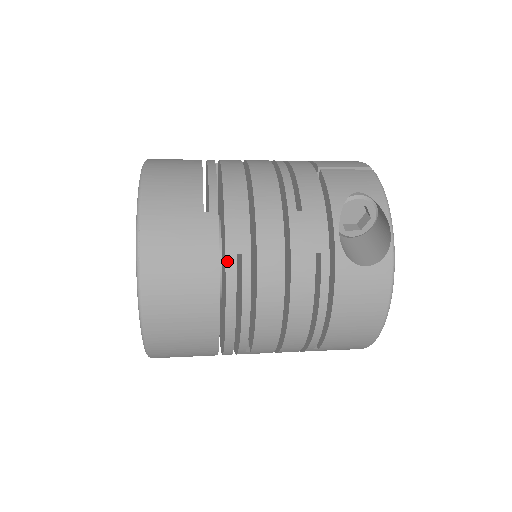
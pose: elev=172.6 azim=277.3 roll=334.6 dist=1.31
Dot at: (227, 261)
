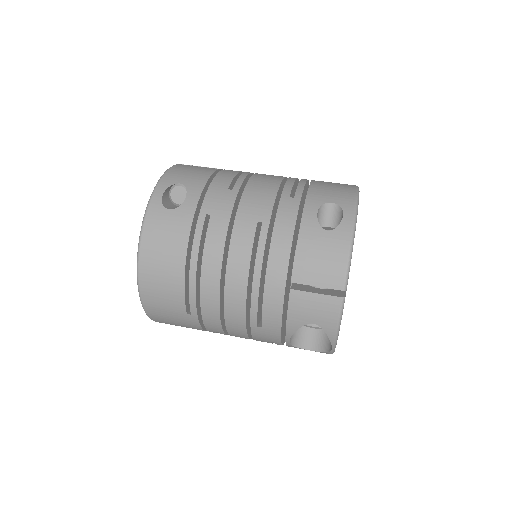
Dot at: (209, 331)
